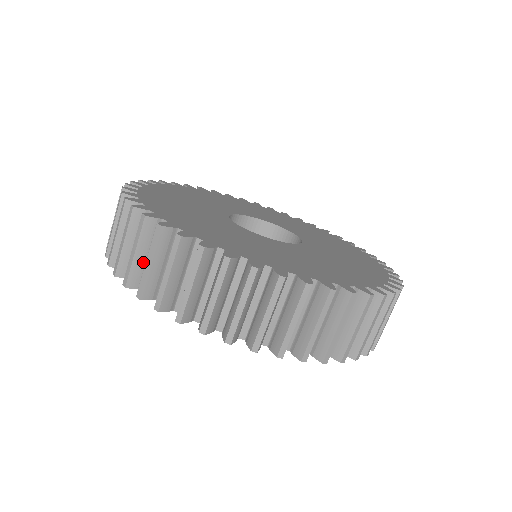
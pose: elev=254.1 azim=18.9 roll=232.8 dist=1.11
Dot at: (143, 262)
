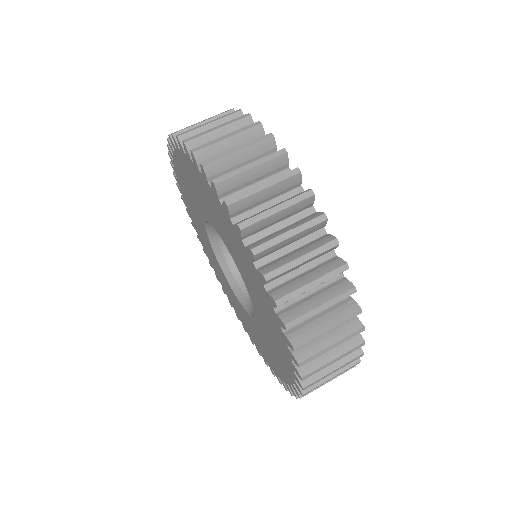
Dot at: occluded
